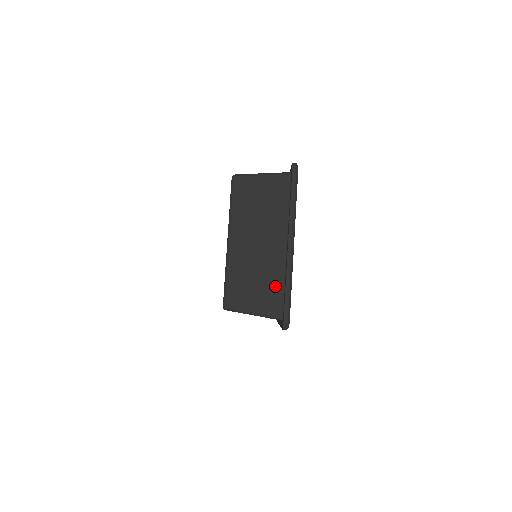
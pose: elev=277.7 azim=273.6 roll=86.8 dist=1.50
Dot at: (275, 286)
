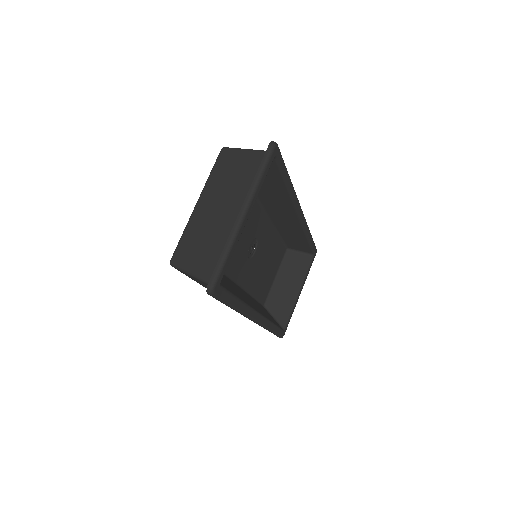
Dot at: (217, 251)
